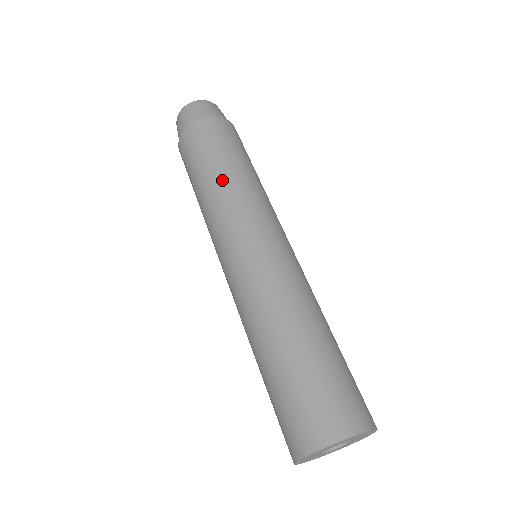
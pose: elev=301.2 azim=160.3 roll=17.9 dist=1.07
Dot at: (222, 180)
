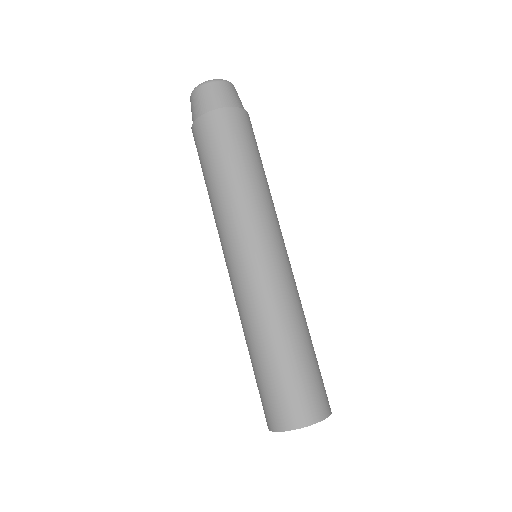
Dot at: (250, 183)
